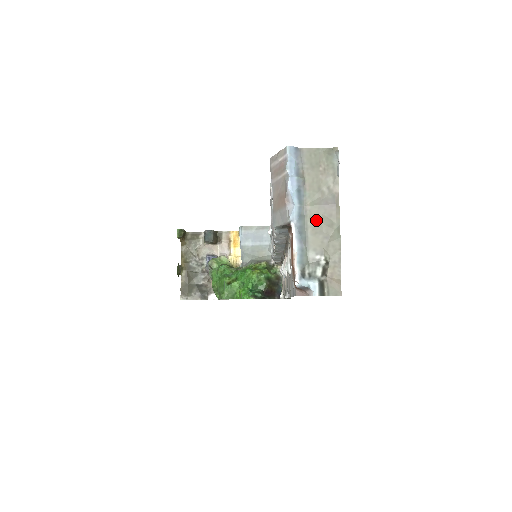
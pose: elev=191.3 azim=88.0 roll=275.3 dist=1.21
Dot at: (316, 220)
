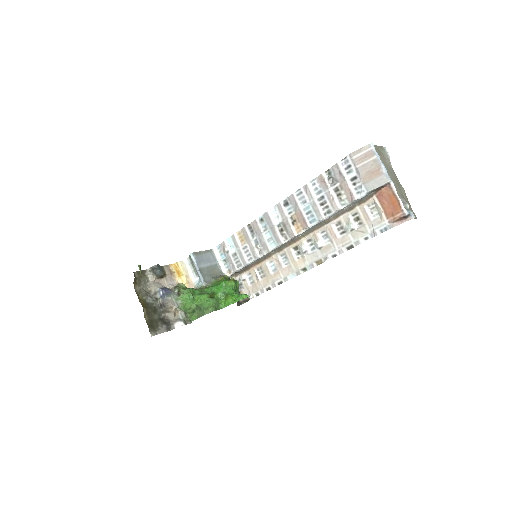
Dot at: (393, 182)
